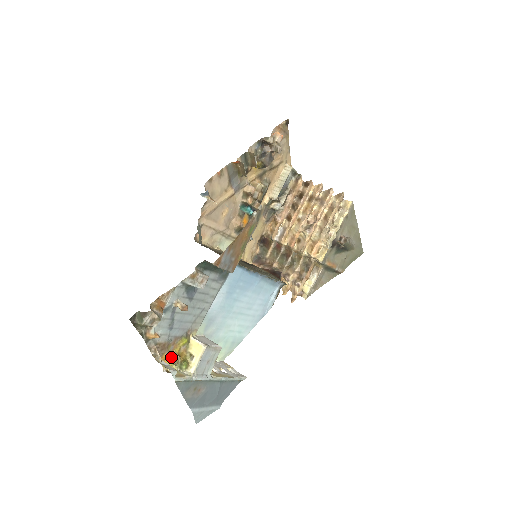
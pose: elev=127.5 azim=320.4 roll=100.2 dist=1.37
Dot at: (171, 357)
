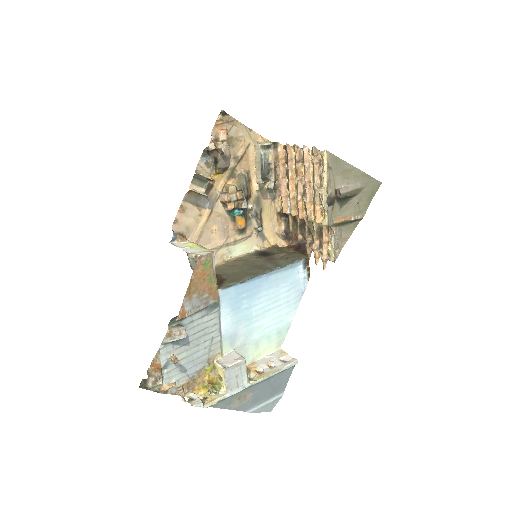
Dot at: (204, 386)
